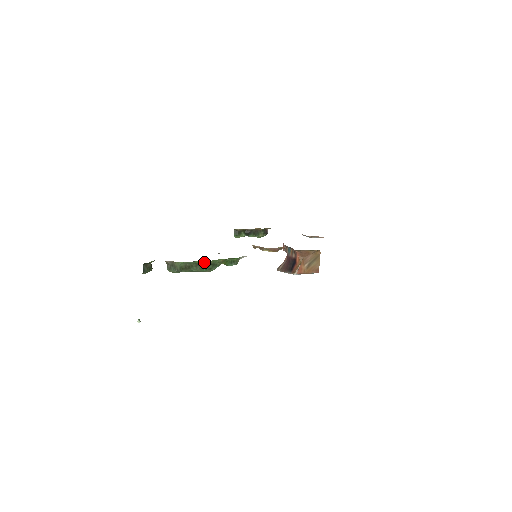
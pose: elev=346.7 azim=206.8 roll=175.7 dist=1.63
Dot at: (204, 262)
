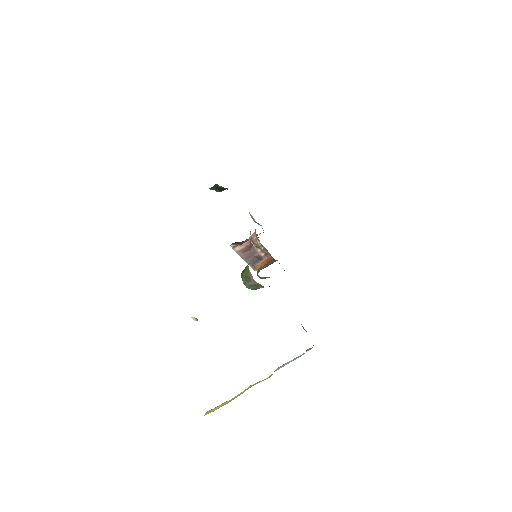
Dot at: occluded
